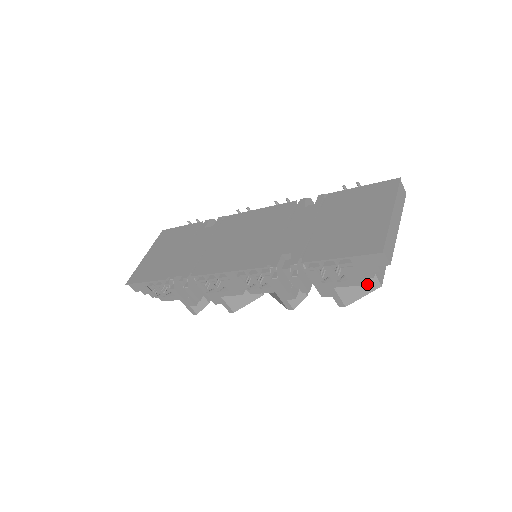
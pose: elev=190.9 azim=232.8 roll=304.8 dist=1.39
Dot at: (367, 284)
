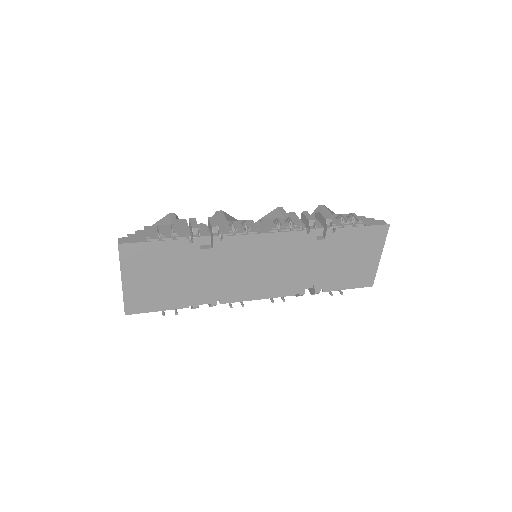
Dot at: occluded
